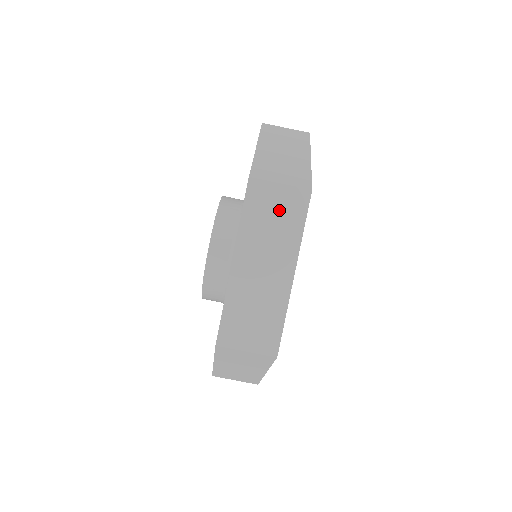
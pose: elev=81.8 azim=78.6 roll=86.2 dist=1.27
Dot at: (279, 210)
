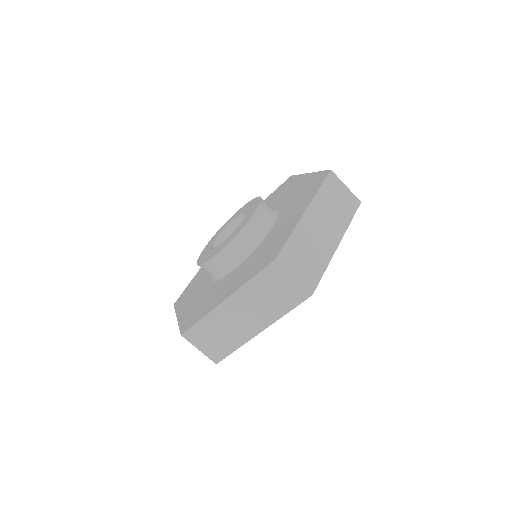
Dot at: (280, 292)
